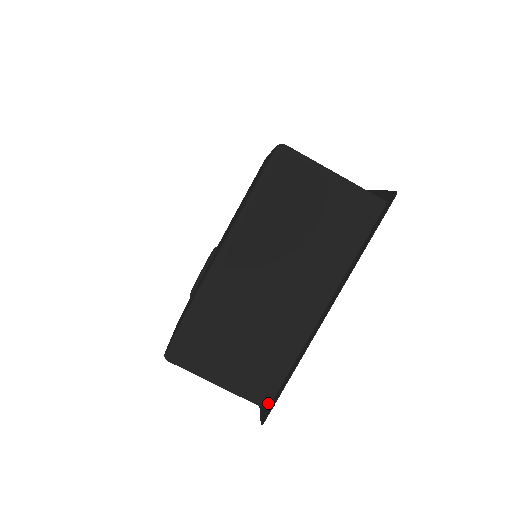
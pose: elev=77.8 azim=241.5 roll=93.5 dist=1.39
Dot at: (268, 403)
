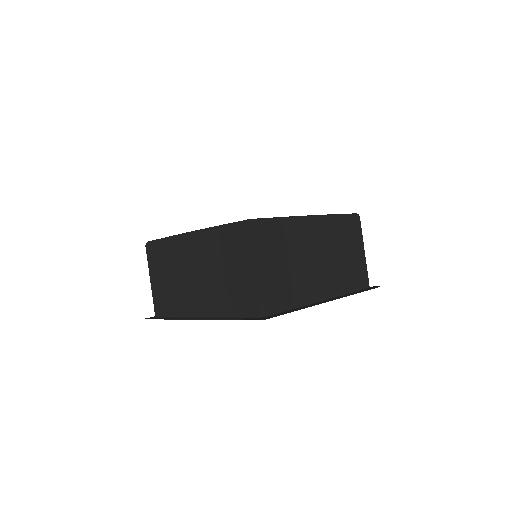
Dot at: (157, 316)
